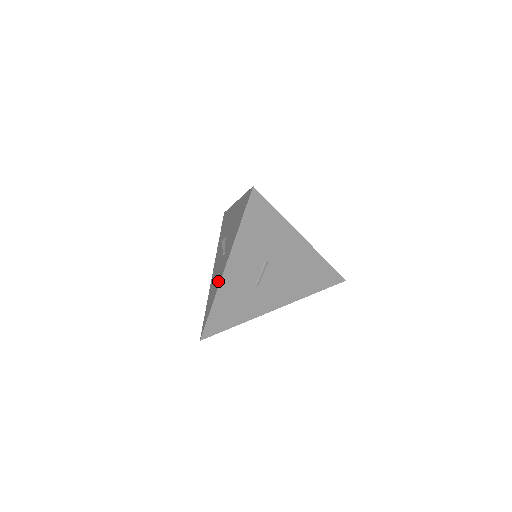
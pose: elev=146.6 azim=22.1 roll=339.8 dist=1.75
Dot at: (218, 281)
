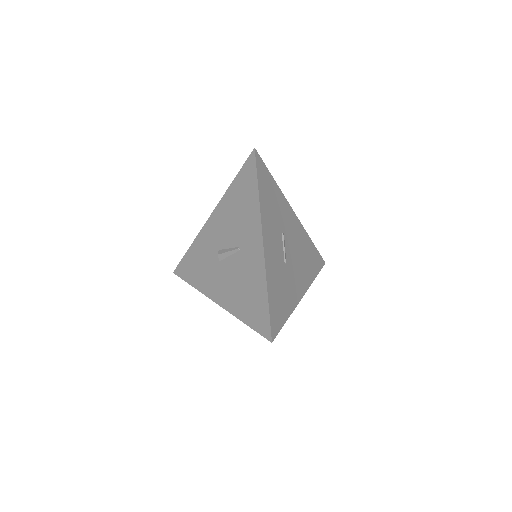
Dot at: (256, 265)
